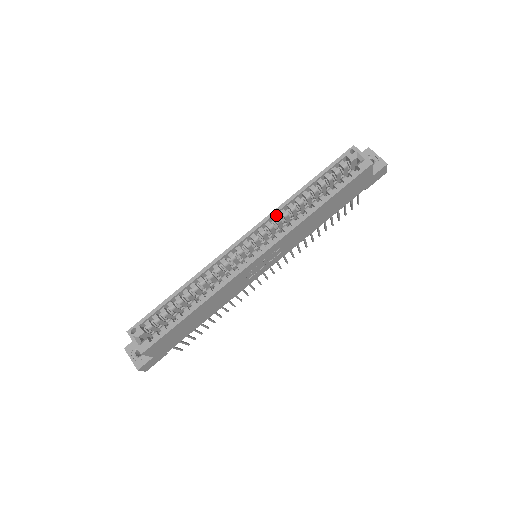
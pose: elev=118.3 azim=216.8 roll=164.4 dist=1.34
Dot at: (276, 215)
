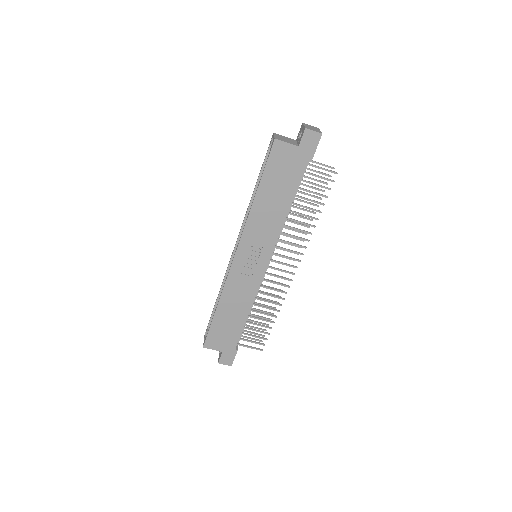
Dot at: occluded
